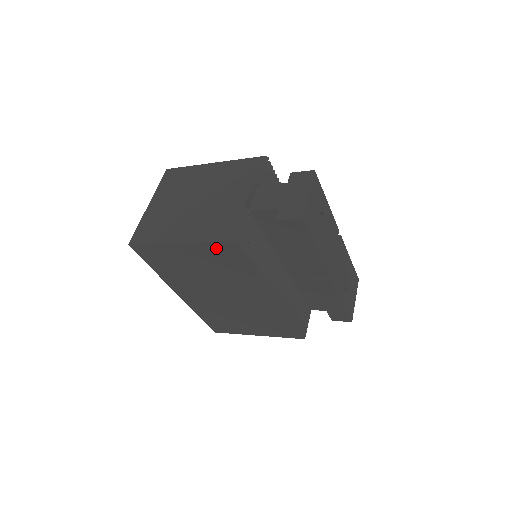
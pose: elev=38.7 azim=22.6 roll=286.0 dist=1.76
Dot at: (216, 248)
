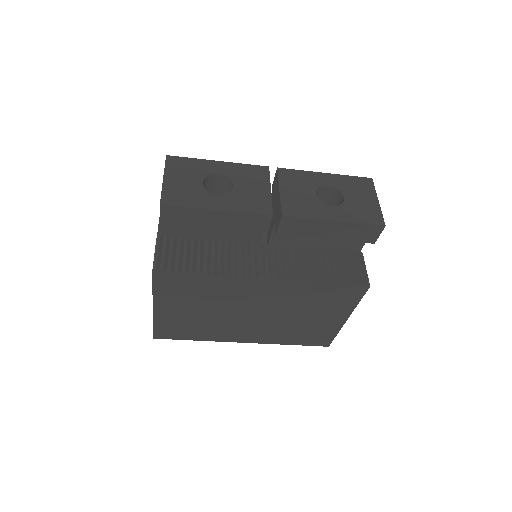
Dot at: (163, 288)
